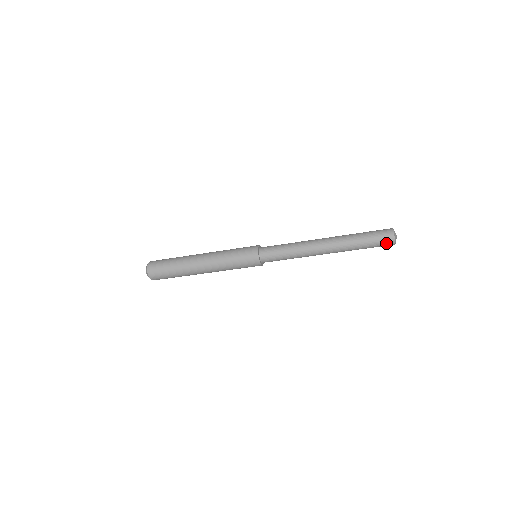
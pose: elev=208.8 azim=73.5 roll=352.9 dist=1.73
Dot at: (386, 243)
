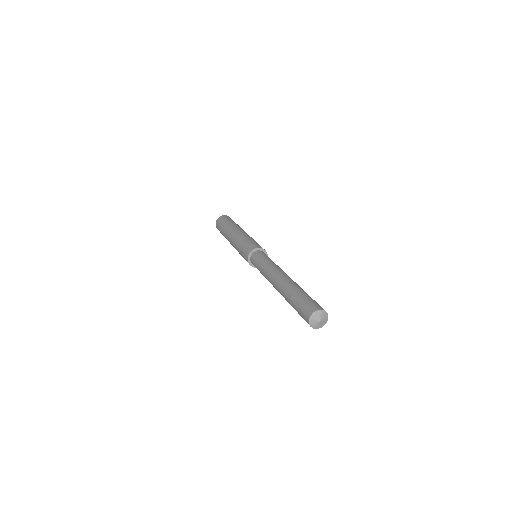
Dot at: occluded
